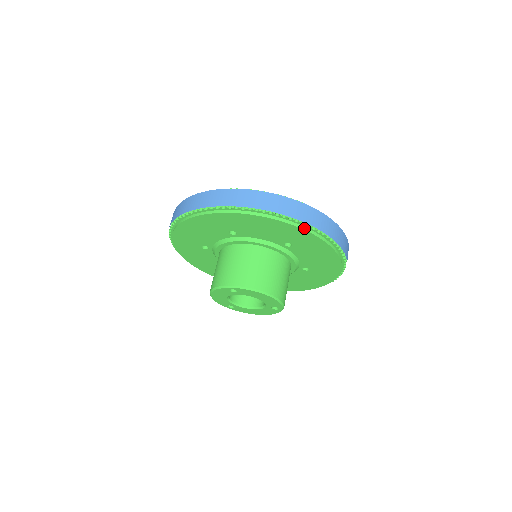
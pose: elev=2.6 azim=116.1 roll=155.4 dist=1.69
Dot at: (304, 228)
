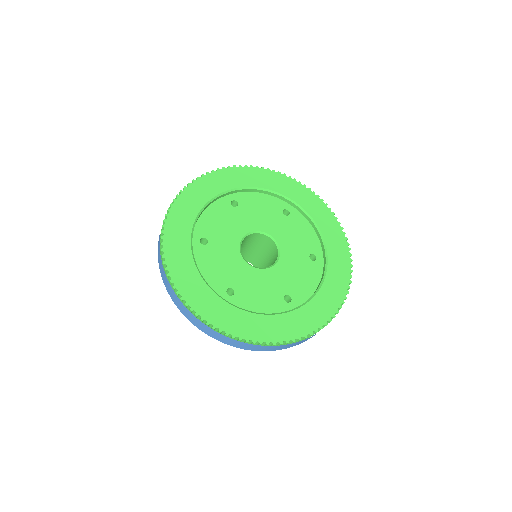
Dot at: occluded
